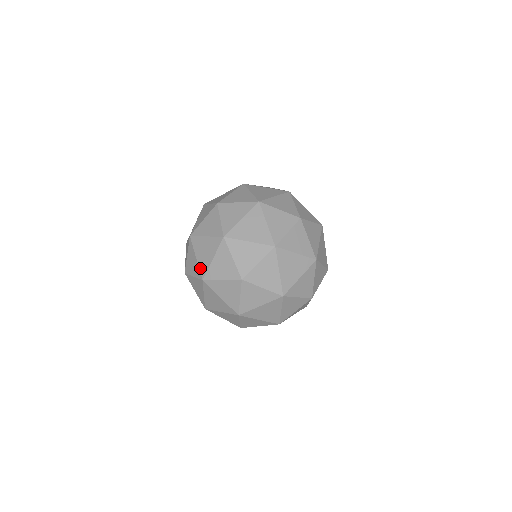
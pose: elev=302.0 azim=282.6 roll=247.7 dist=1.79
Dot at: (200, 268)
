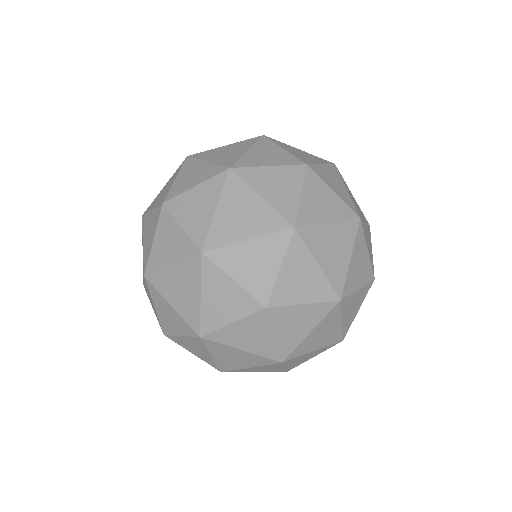
Dot at: occluded
